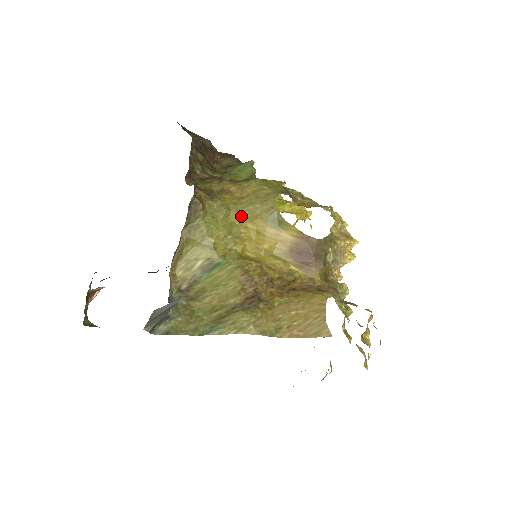
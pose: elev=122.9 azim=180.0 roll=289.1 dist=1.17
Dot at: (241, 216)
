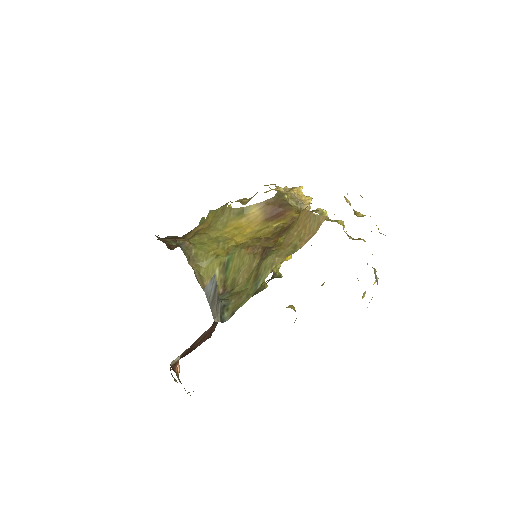
Dot at: (217, 231)
